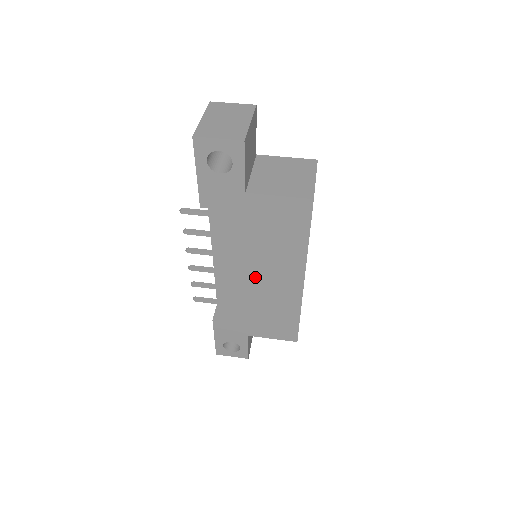
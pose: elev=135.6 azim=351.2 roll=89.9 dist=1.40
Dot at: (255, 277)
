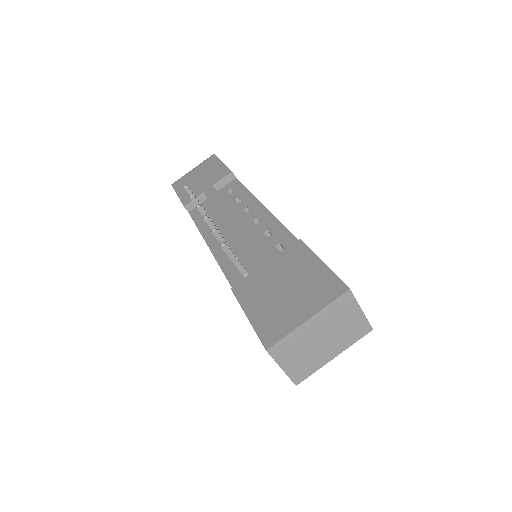
Dot at: occluded
